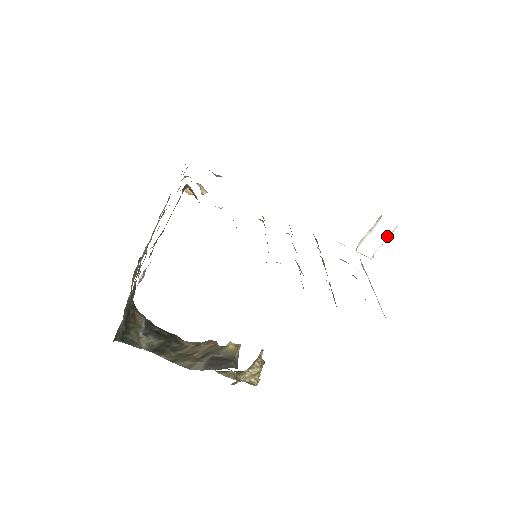
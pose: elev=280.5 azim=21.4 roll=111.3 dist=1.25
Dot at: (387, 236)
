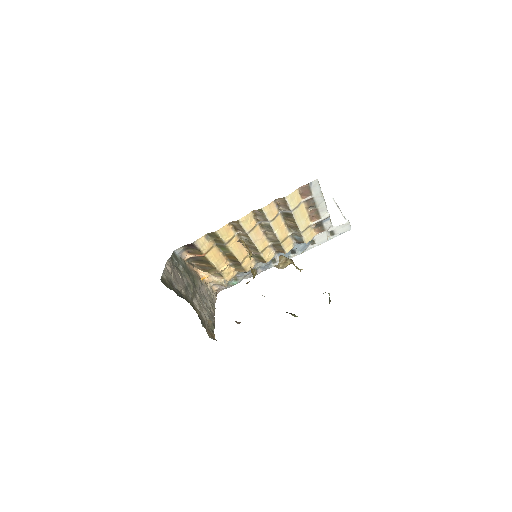
Dot at: (335, 205)
